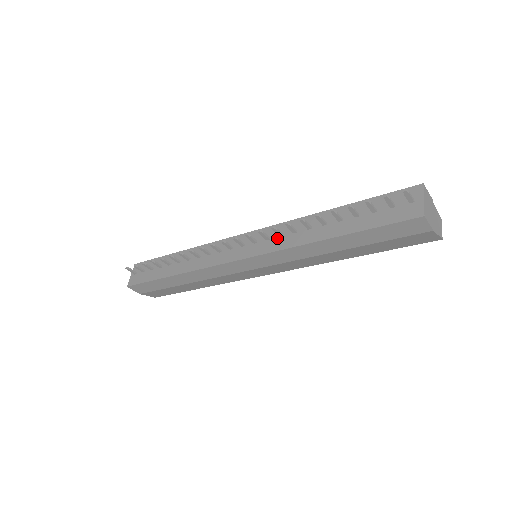
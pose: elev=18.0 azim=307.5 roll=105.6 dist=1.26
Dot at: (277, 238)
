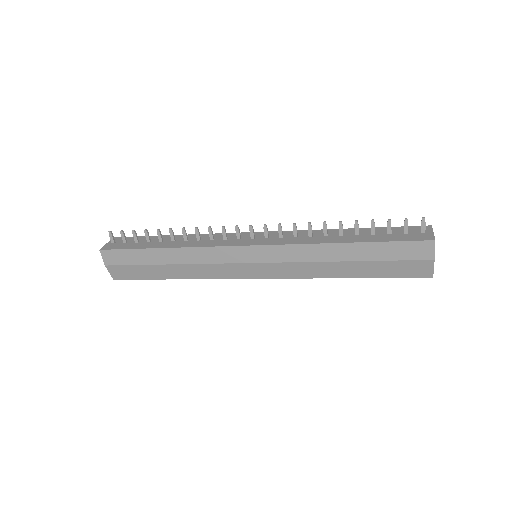
Dot at: (291, 237)
